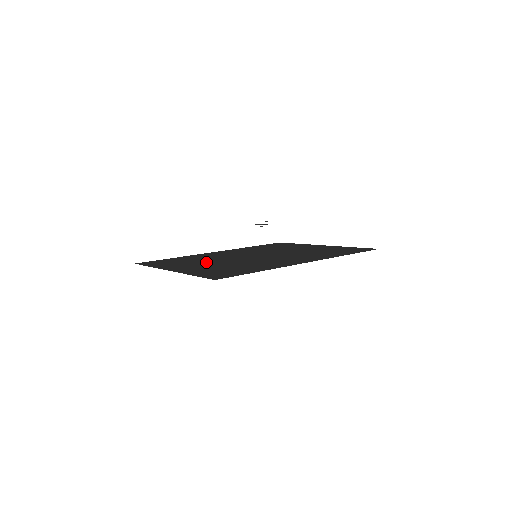
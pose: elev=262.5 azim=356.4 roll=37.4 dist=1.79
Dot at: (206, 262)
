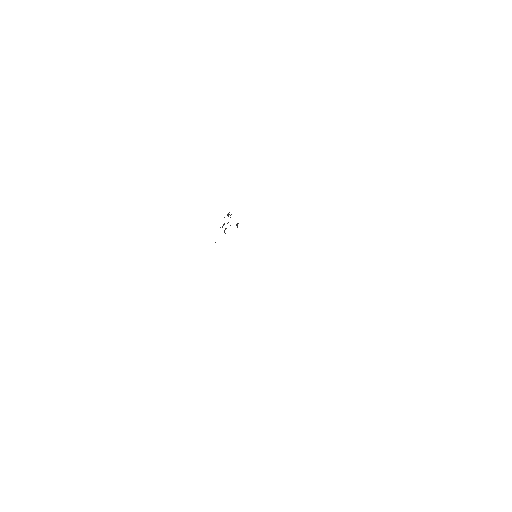
Dot at: occluded
